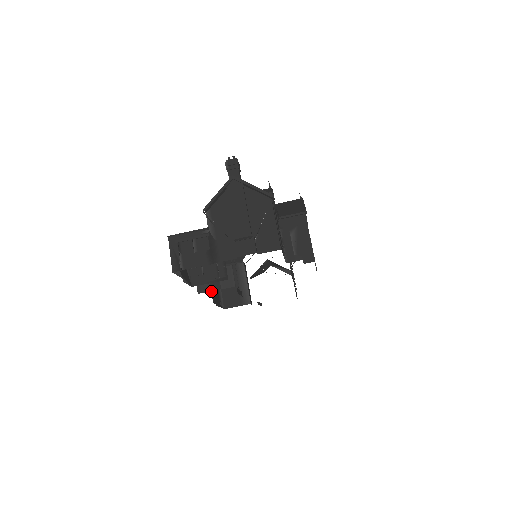
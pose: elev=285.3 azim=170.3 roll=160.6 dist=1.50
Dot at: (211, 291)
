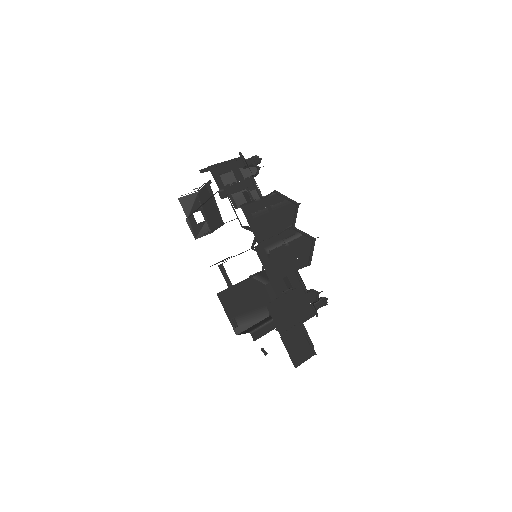
Dot at: (225, 289)
